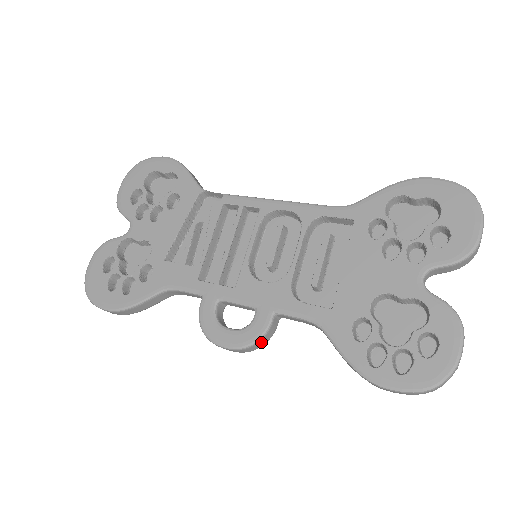
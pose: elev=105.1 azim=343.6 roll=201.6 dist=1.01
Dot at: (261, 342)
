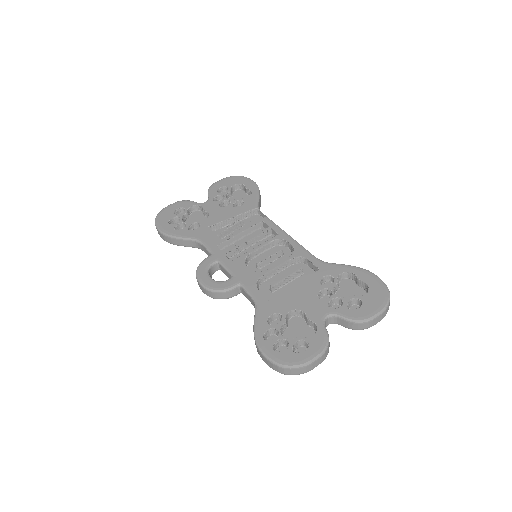
Dot at: (221, 294)
